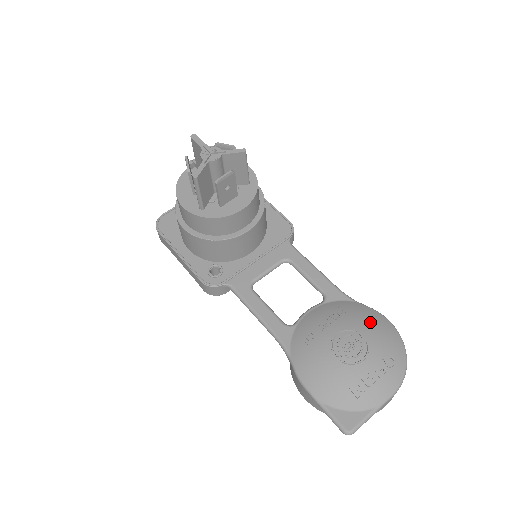
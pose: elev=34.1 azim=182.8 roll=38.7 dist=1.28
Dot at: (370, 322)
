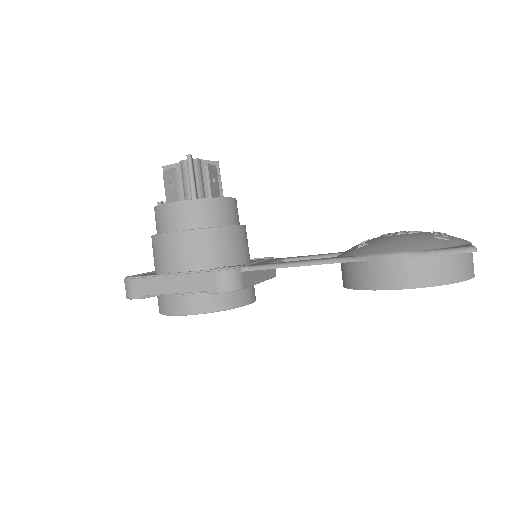
Dot at: occluded
